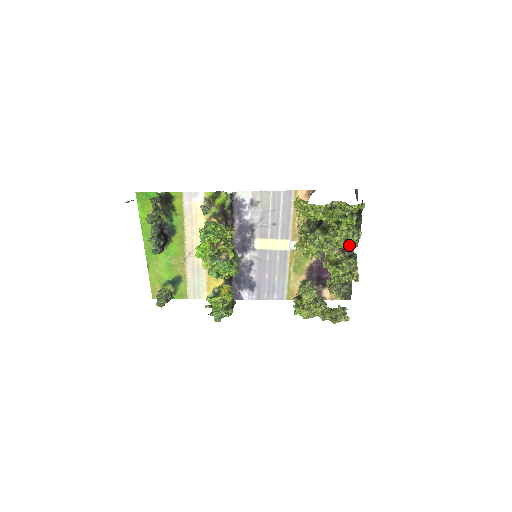
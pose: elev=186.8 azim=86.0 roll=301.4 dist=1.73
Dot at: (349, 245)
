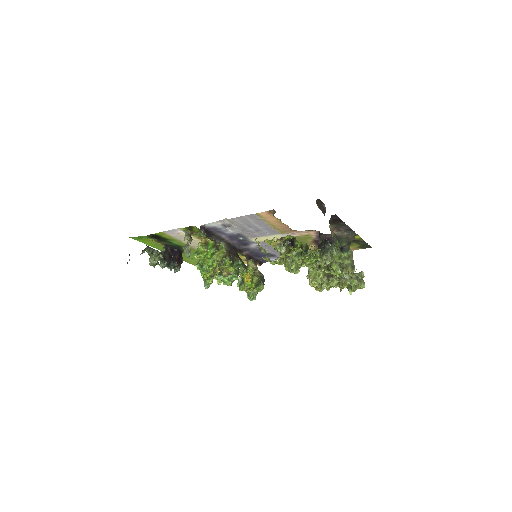
Dot at: occluded
